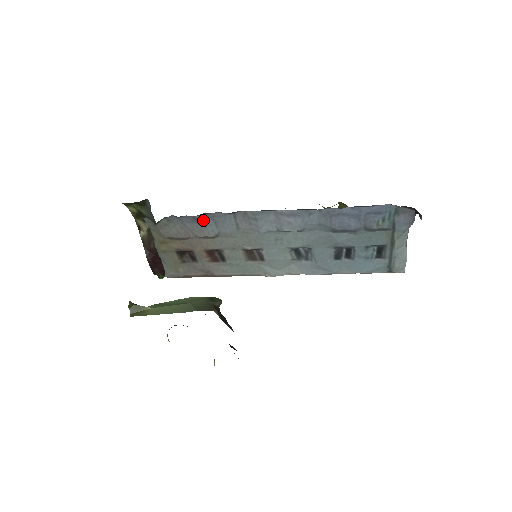
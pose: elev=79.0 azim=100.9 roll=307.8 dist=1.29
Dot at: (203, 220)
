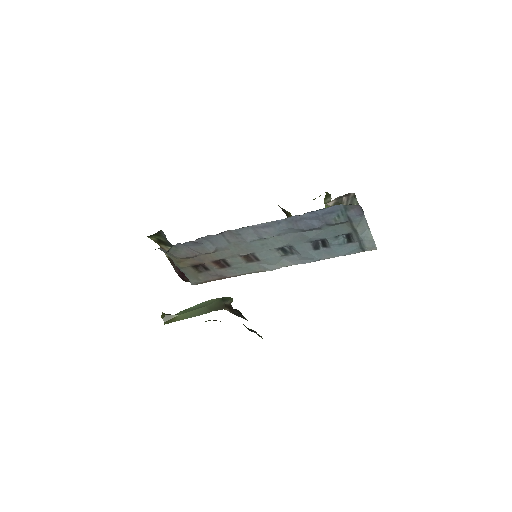
Dot at: (201, 242)
